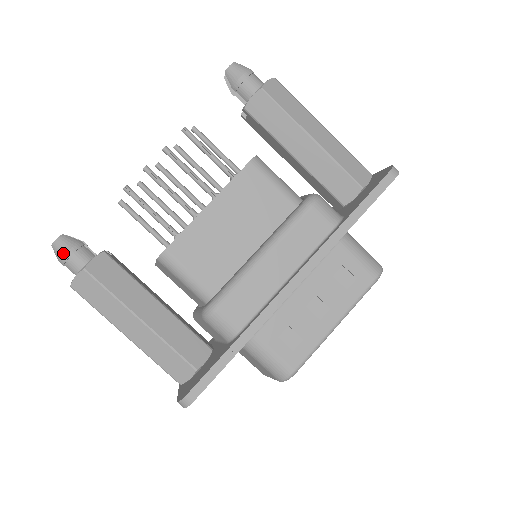
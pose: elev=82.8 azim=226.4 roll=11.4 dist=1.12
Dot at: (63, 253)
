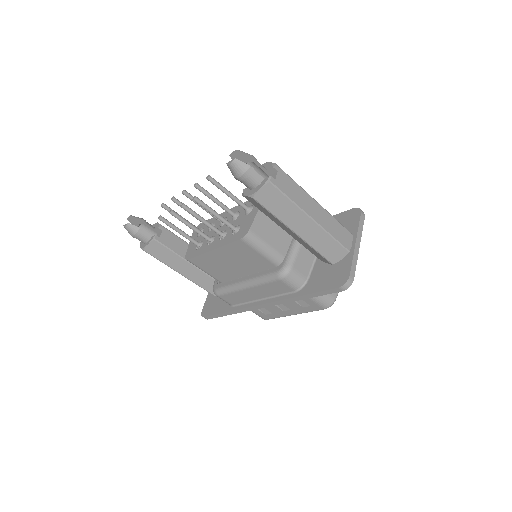
Dot at: (131, 235)
